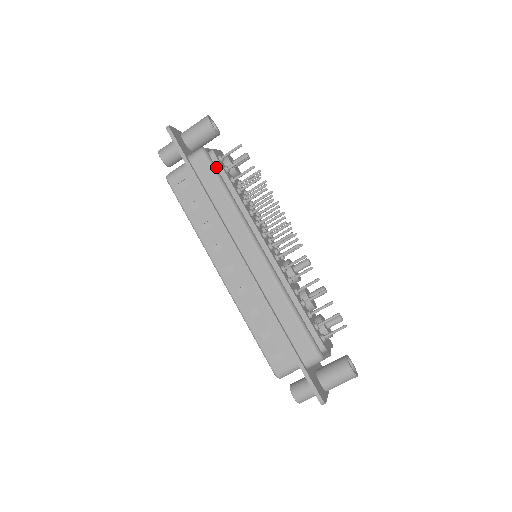
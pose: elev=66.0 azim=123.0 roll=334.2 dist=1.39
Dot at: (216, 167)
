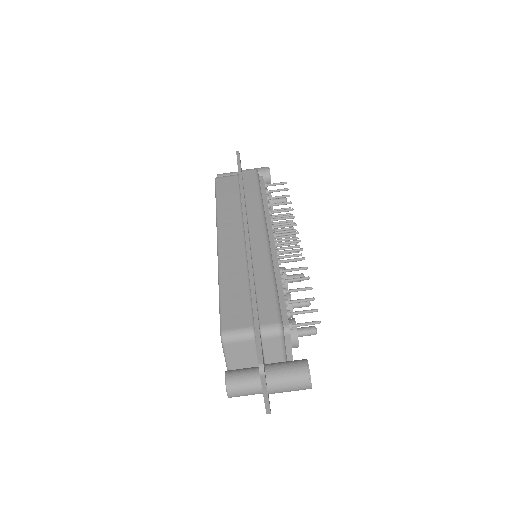
Dot at: occluded
